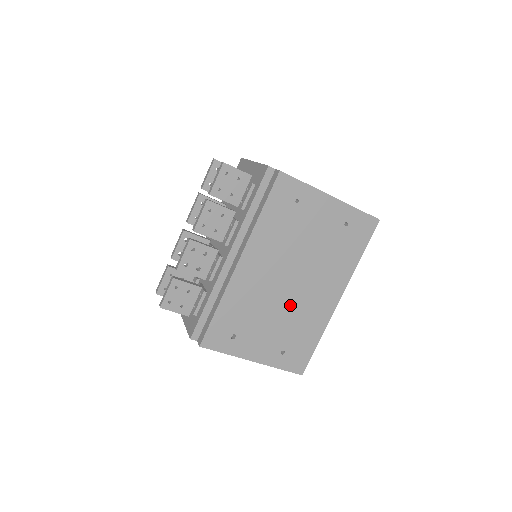
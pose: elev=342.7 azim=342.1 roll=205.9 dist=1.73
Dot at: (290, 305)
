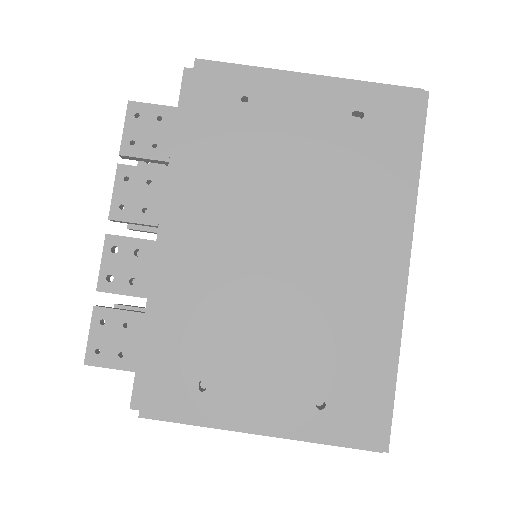
Dot at: (301, 298)
